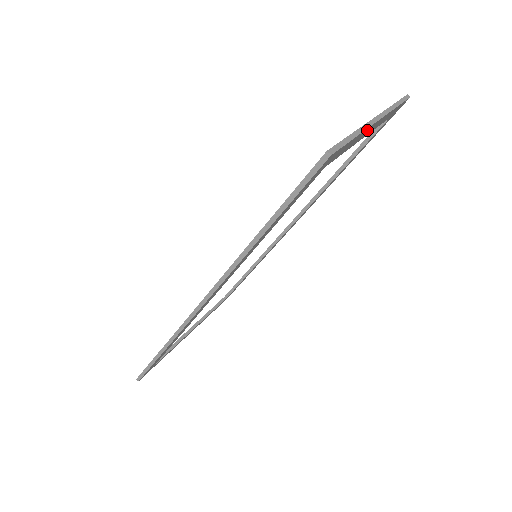
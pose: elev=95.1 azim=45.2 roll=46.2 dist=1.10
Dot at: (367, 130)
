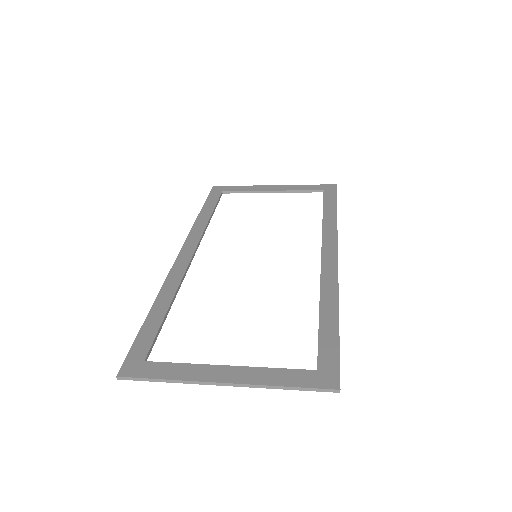
Dot at: (206, 379)
